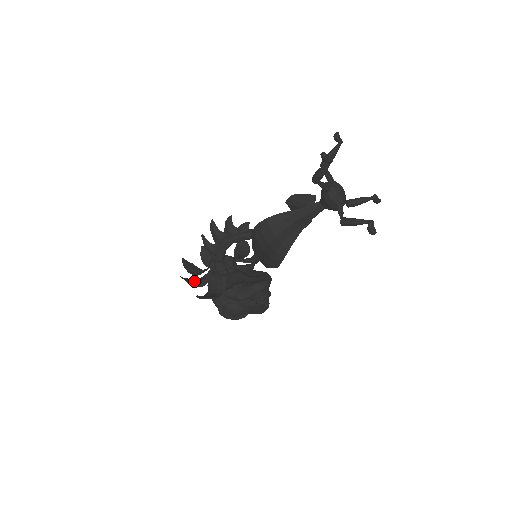
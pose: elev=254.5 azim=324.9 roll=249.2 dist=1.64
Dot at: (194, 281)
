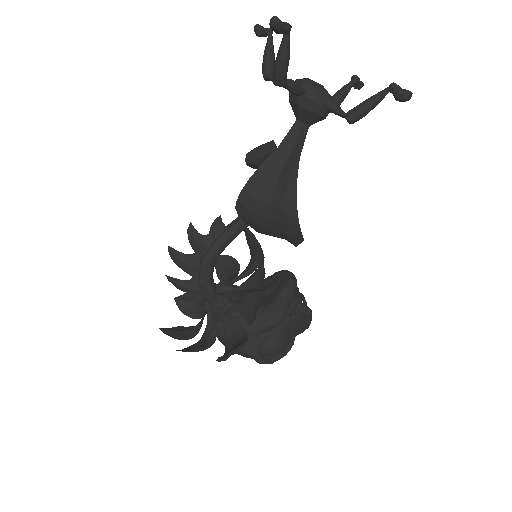
Dot at: (198, 345)
